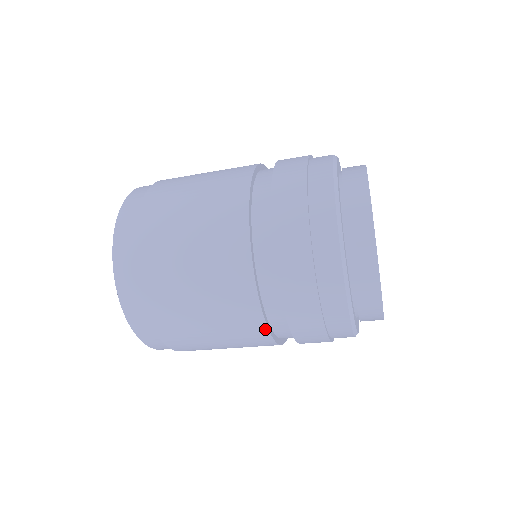
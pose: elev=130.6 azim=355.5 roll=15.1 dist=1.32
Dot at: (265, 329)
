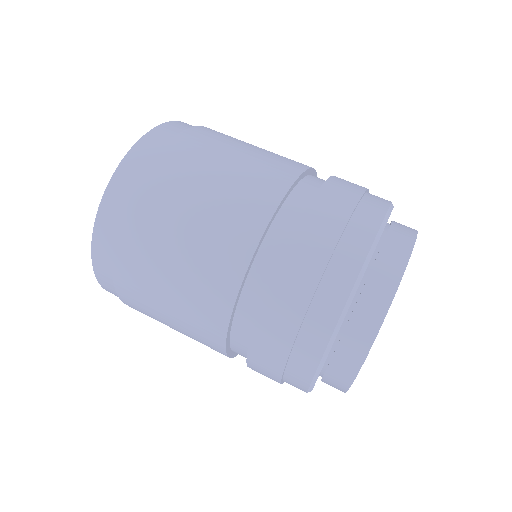
Dot at: (251, 251)
